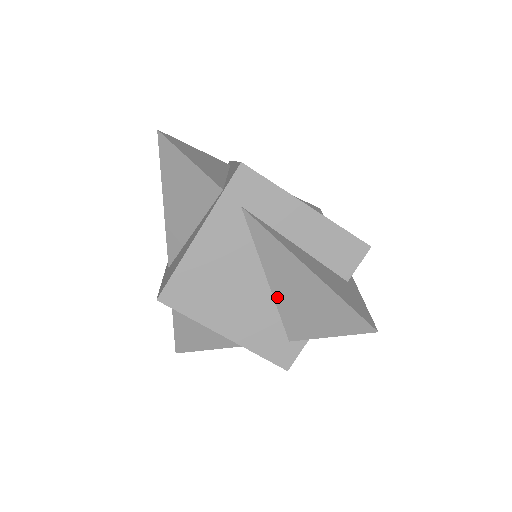
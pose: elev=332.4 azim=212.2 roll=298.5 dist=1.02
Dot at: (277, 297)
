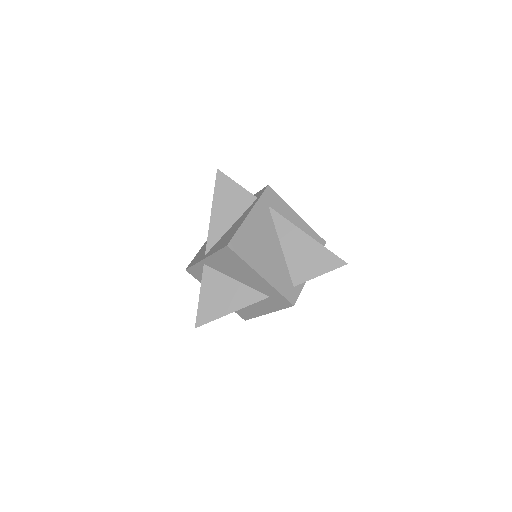
Dot at: (287, 258)
